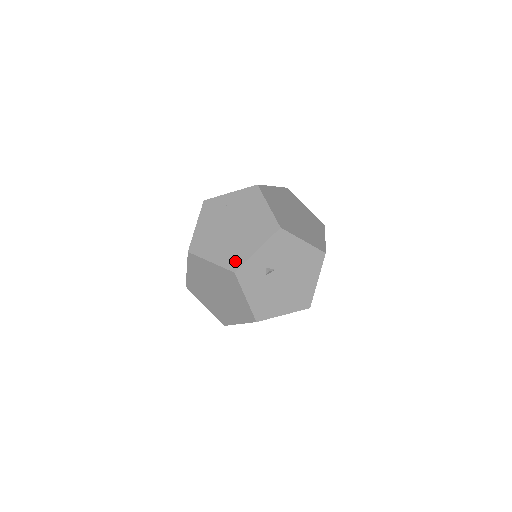
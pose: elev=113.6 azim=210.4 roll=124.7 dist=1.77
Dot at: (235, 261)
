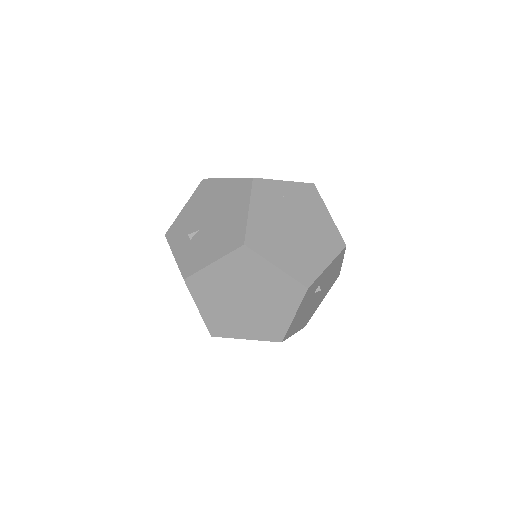
Dot at: (307, 273)
